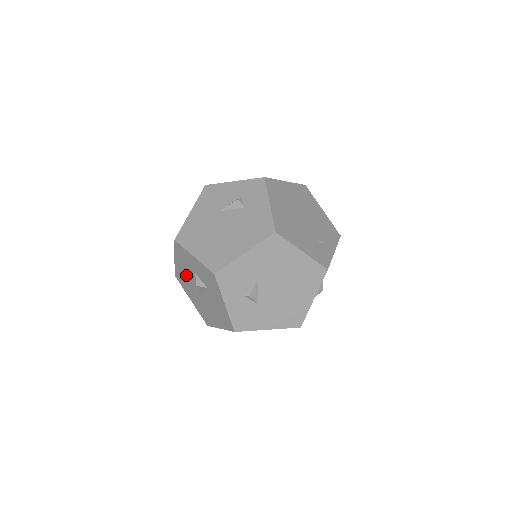
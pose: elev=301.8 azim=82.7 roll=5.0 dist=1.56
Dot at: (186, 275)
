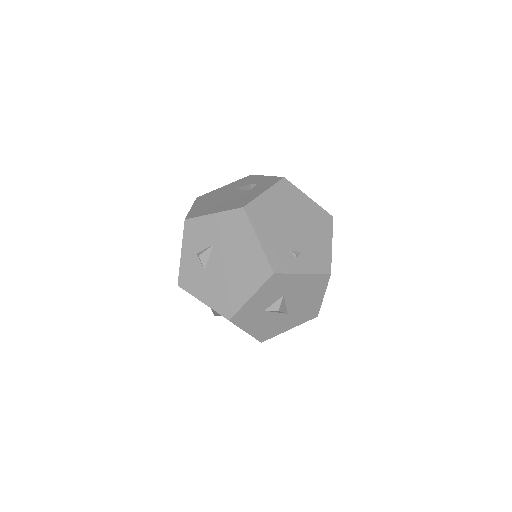
Dot at: occluded
